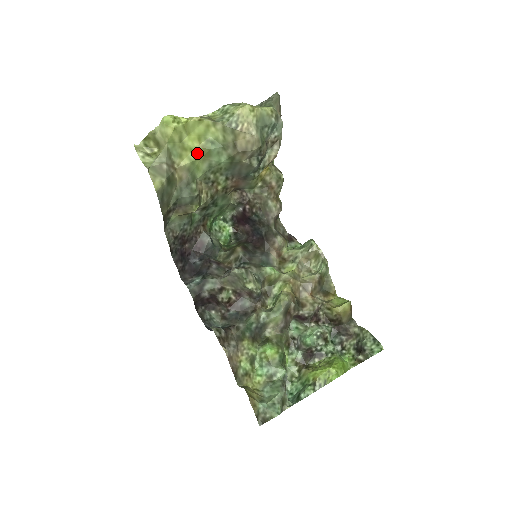
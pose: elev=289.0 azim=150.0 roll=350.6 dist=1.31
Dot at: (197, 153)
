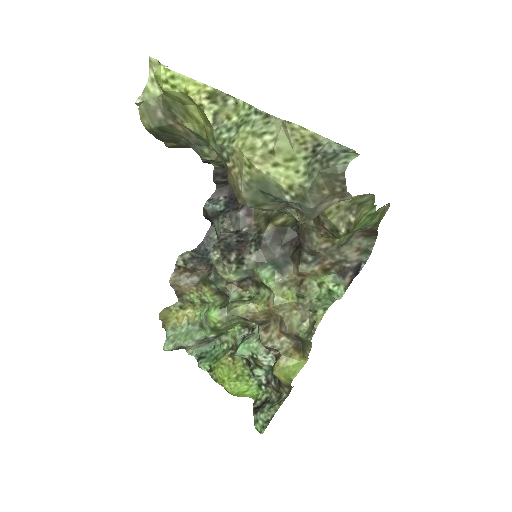
Dot at: (204, 130)
